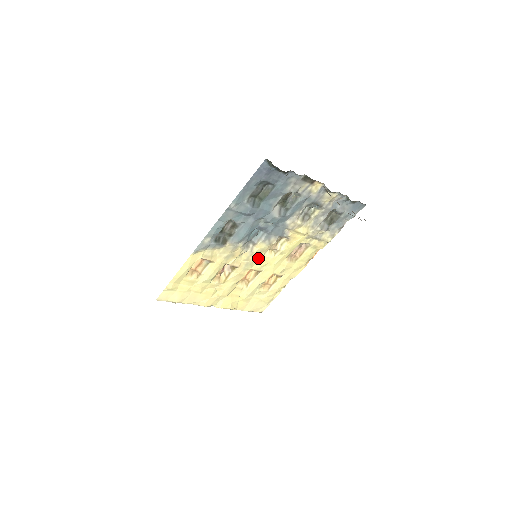
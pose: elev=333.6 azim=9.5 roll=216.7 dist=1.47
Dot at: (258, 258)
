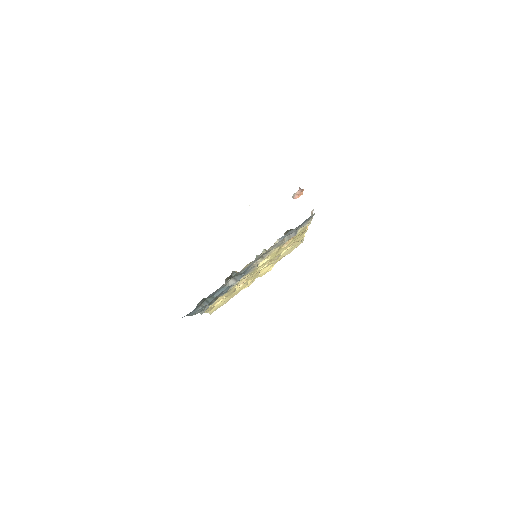
Dot at: (255, 270)
